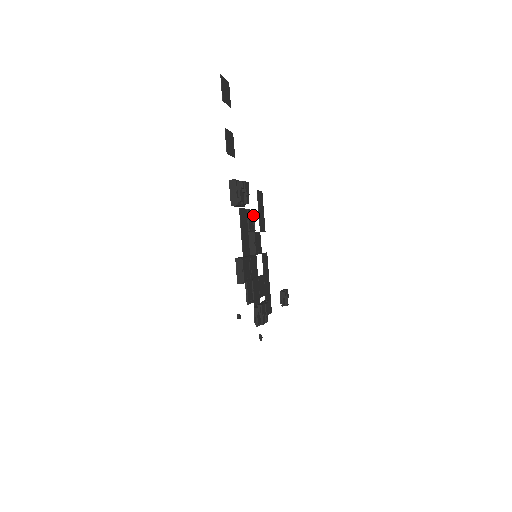
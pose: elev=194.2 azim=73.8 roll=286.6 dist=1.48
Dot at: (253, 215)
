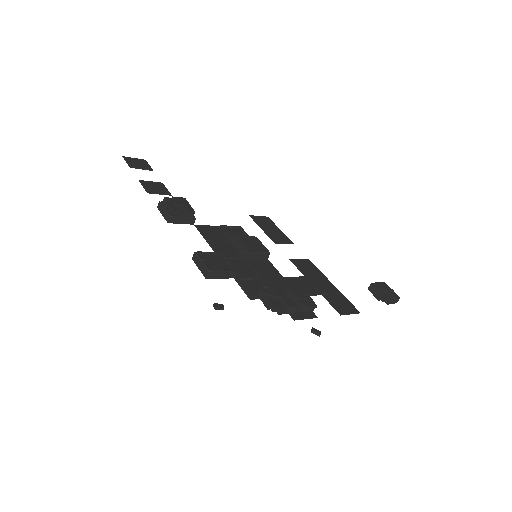
Dot at: (242, 230)
